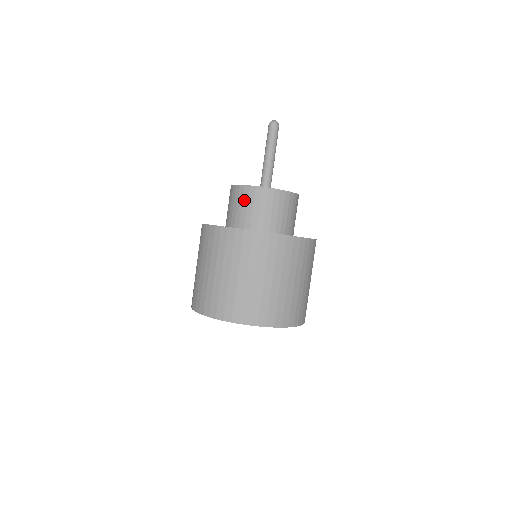
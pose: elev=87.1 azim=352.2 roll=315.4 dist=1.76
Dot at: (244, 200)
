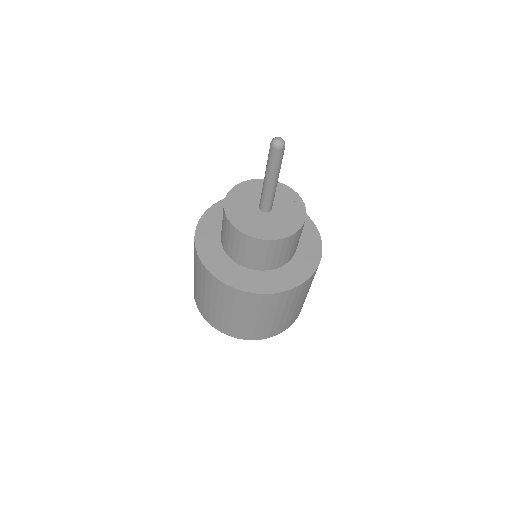
Dot at: (227, 231)
